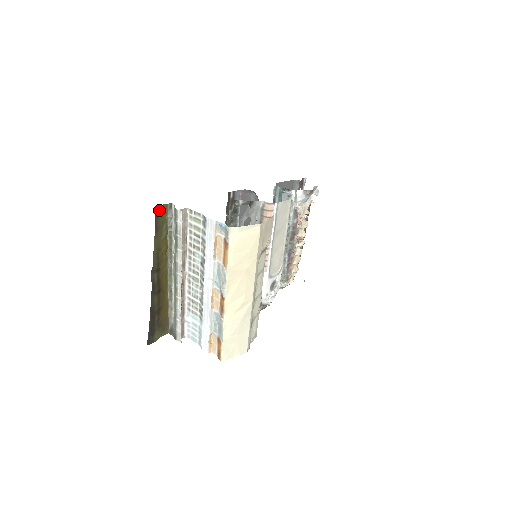
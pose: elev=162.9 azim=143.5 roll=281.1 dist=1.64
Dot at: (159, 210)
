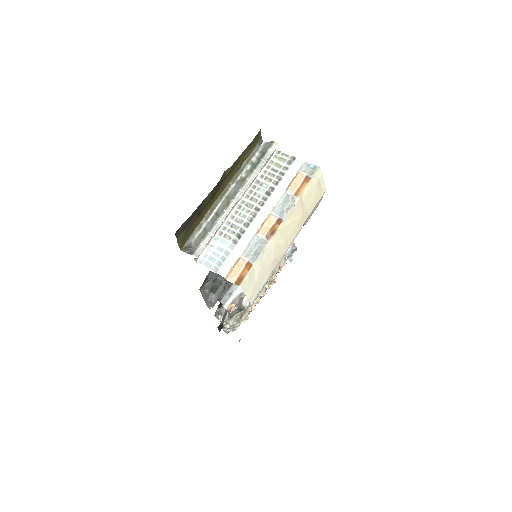
Dot at: (259, 134)
